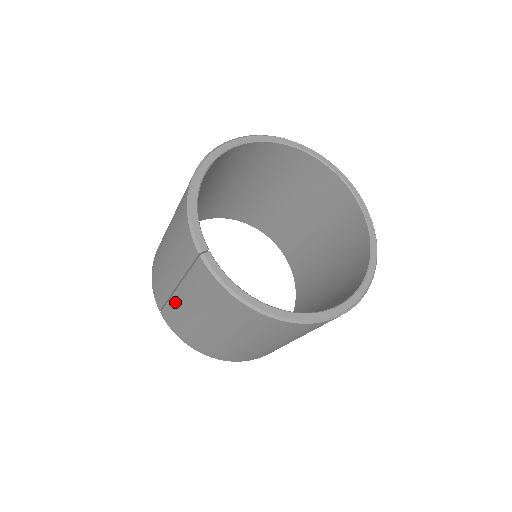
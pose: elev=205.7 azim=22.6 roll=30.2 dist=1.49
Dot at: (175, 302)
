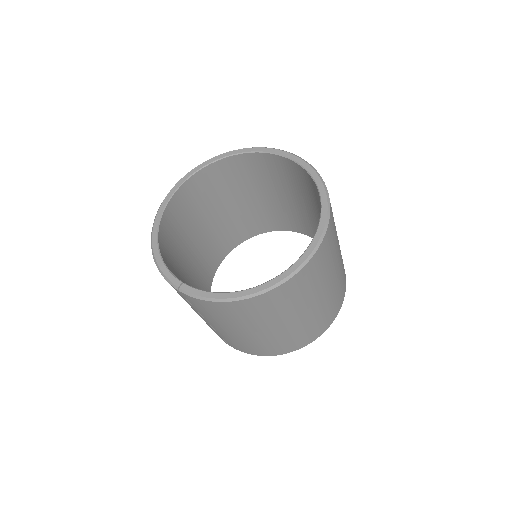
Dot at: (219, 332)
